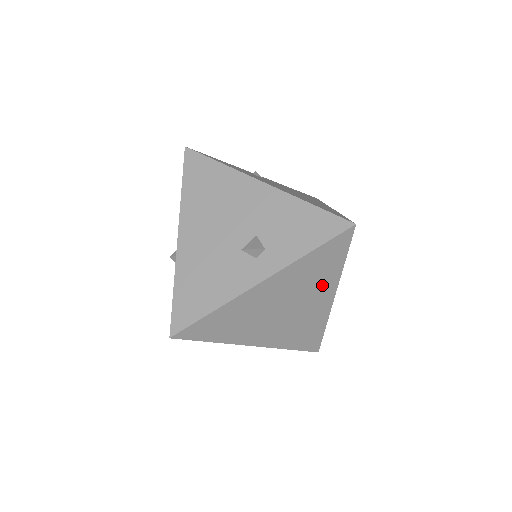
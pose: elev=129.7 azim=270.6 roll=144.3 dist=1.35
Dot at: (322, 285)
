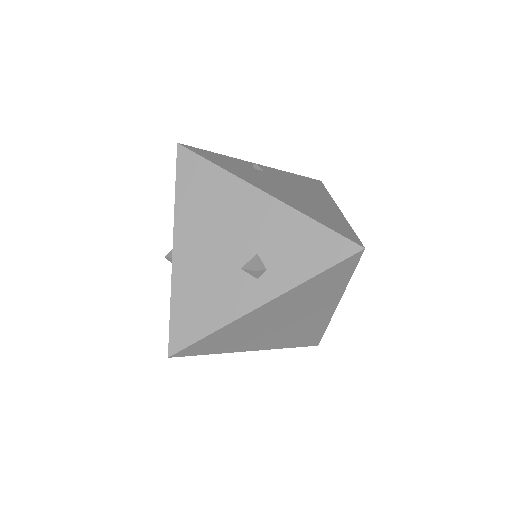
Dot at: (325, 298)
